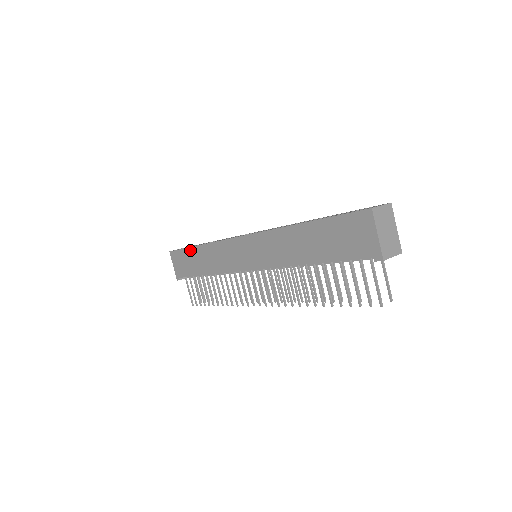
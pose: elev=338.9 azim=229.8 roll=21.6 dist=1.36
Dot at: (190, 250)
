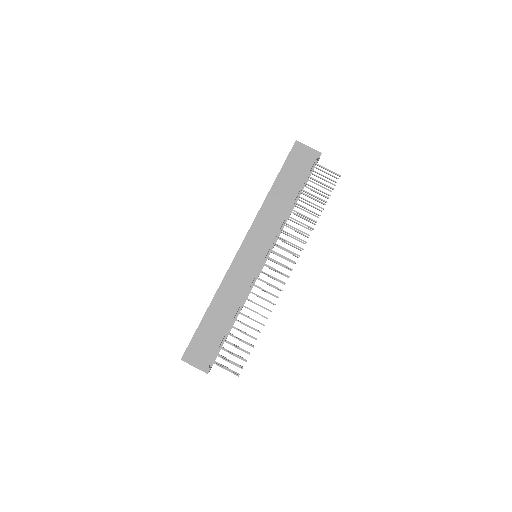
Dot at: (203, 322)
